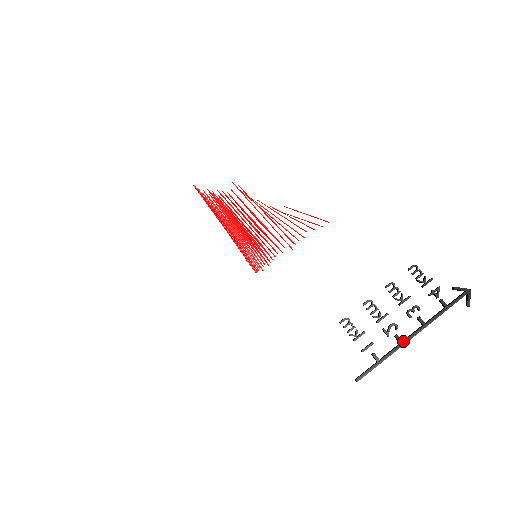
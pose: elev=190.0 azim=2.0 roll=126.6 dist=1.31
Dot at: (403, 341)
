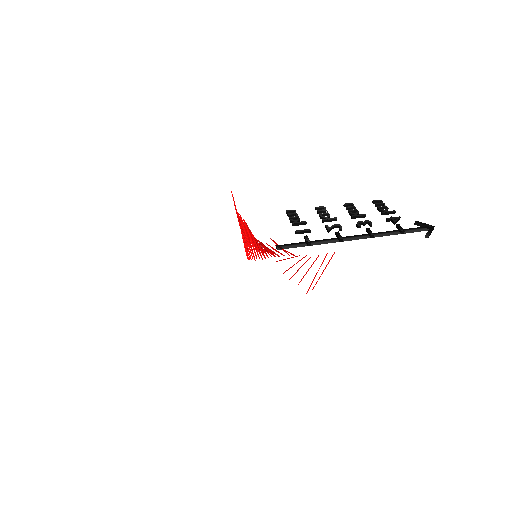
Dot at: (342, 237)
